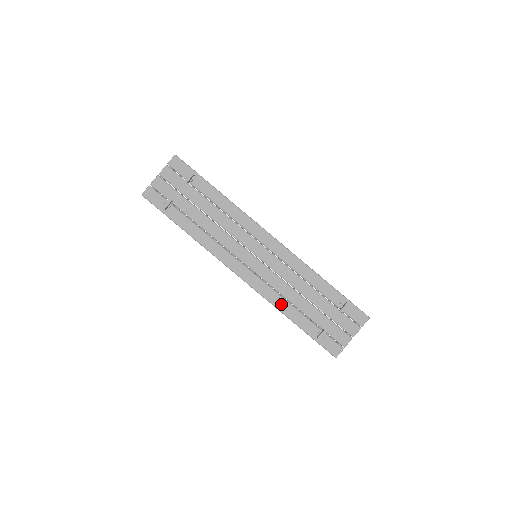
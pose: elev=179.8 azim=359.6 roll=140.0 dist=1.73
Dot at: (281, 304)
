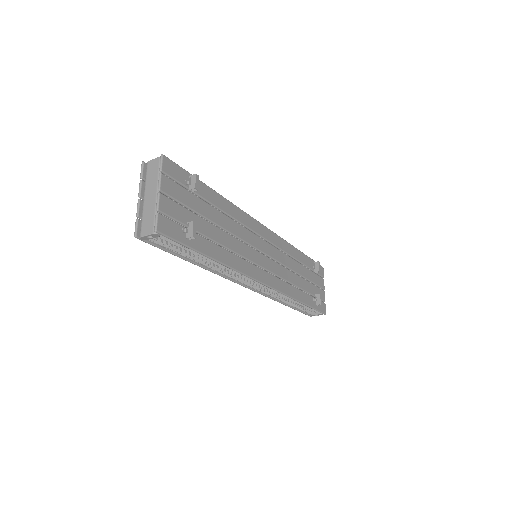
Dot at: (293, 292)
